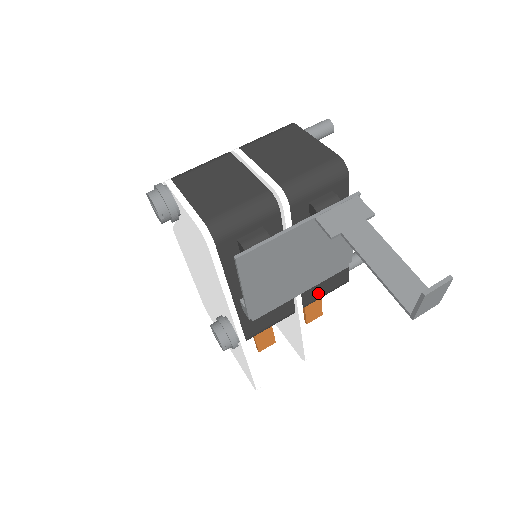
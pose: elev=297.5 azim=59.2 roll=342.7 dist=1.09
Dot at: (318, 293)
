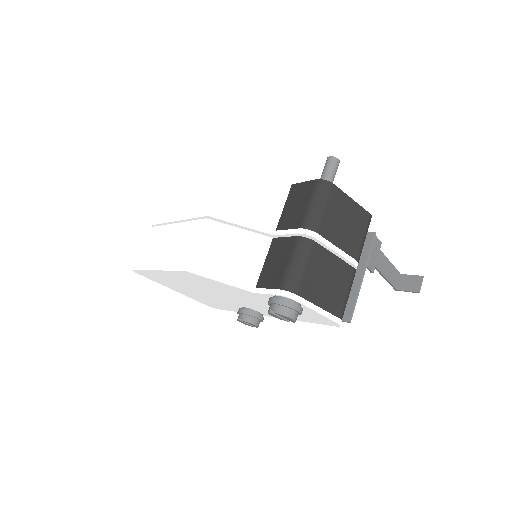
Dot at: occluded
